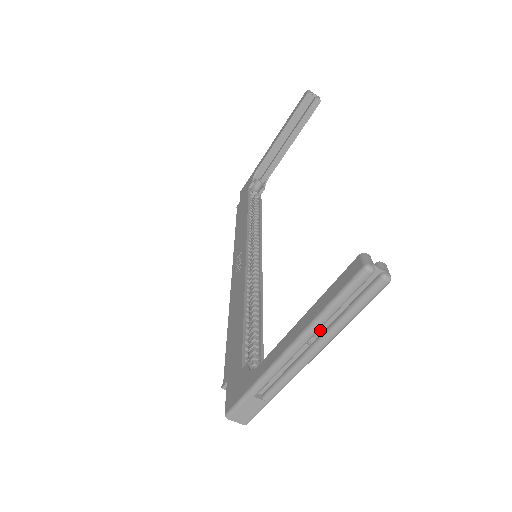
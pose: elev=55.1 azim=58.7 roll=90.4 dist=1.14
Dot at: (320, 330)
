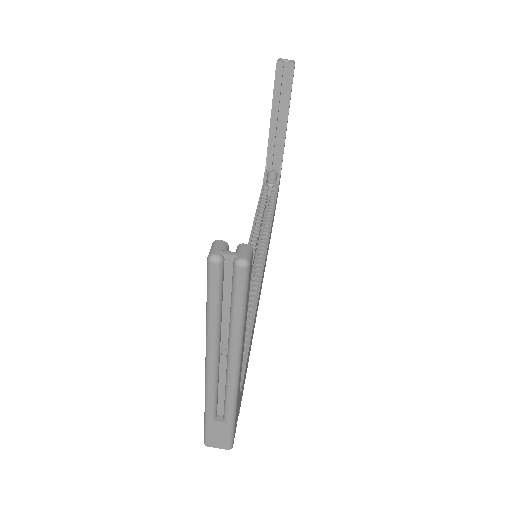
Dot at: (224, 338)
